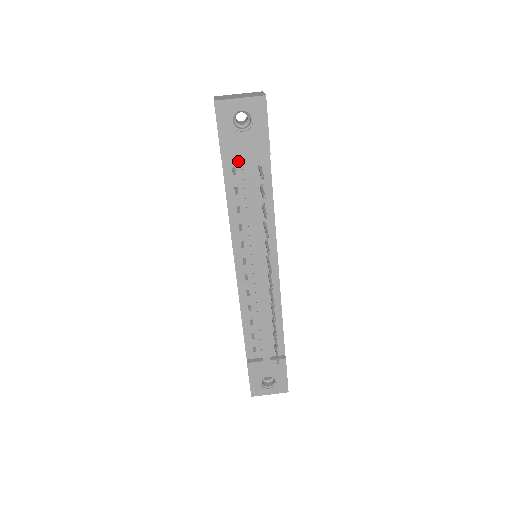
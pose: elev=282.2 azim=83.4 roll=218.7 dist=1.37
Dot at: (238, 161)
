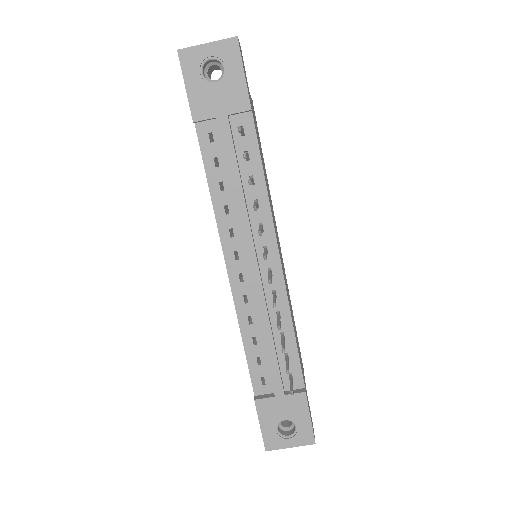
Dot at: (215, 124)
